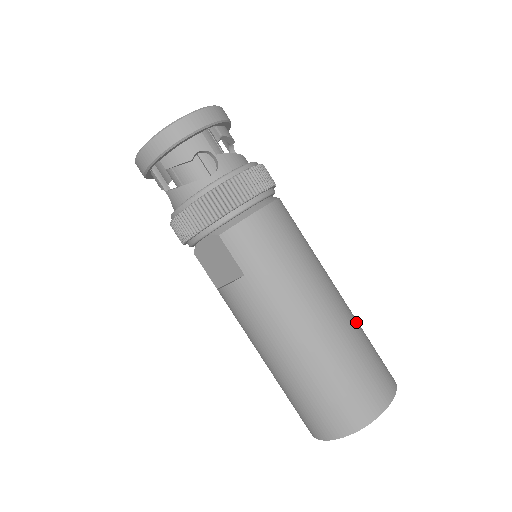
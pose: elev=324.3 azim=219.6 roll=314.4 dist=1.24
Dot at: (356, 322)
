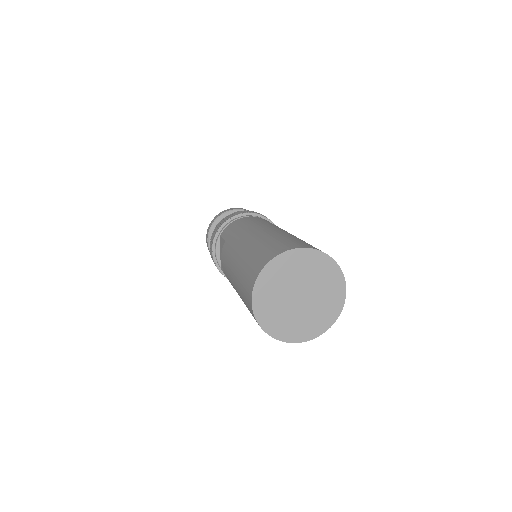
Dot at: occluded
